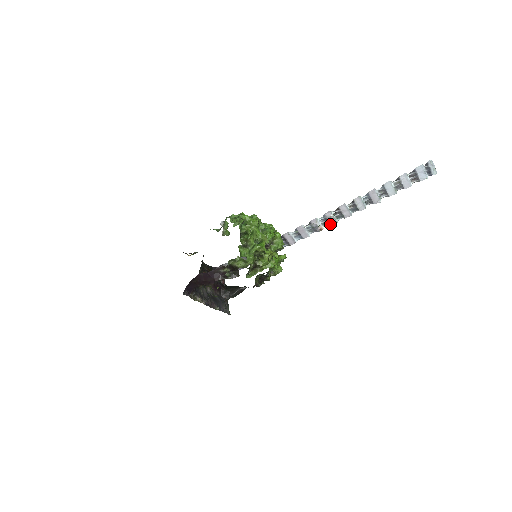
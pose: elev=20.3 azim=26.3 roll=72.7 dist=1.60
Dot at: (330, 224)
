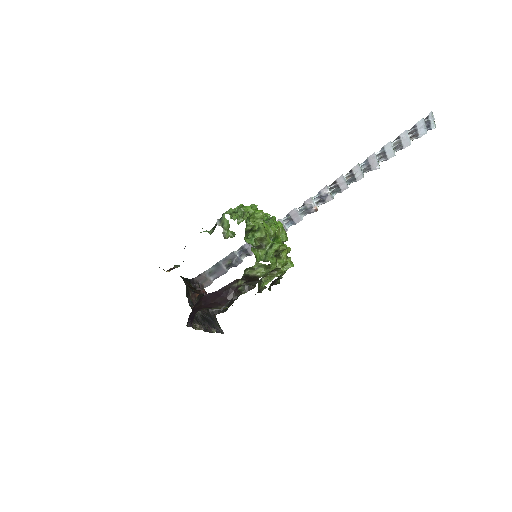
Dot at: (325, 202)
